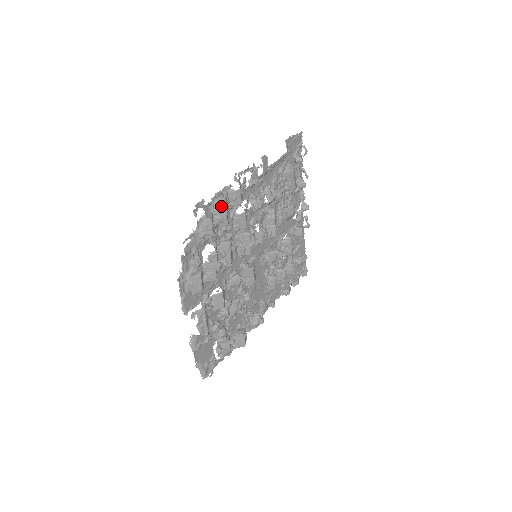
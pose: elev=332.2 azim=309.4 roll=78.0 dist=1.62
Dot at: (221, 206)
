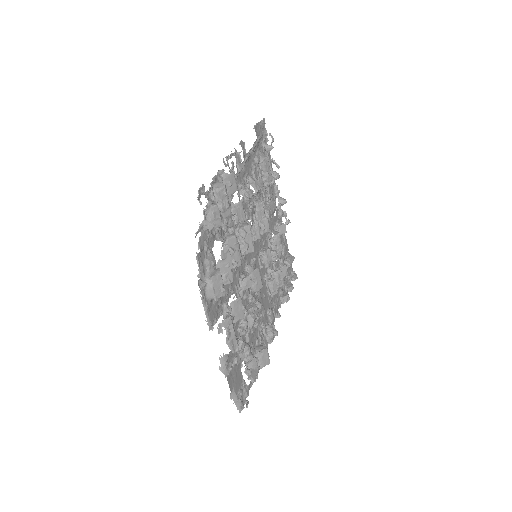
Dot at: (221, 192)
